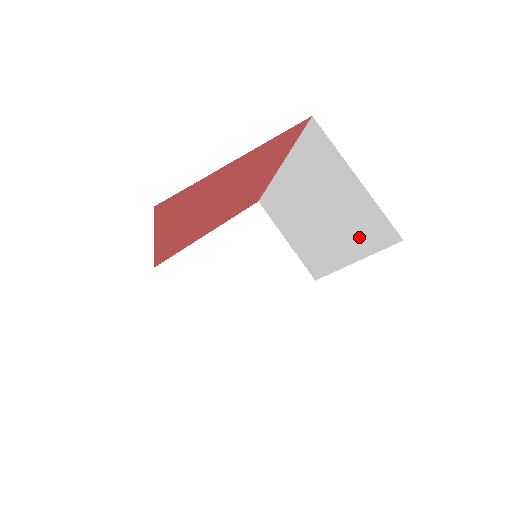
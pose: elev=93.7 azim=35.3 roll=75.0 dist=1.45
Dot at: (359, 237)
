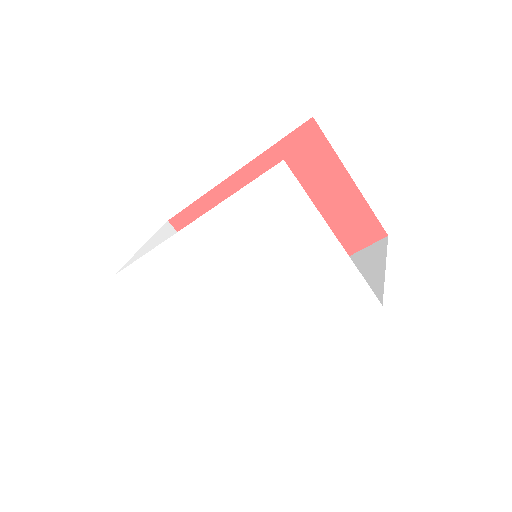
Dot at: occluded
